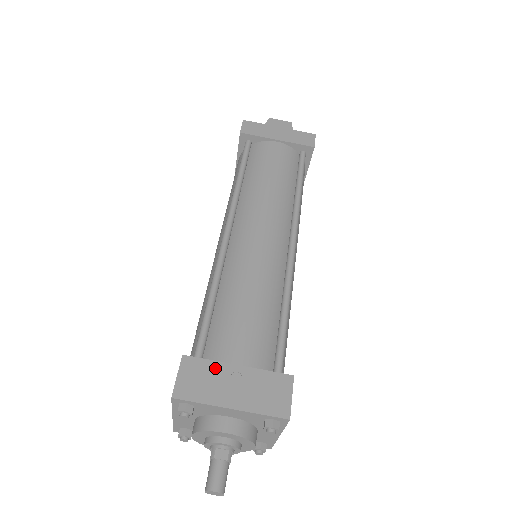
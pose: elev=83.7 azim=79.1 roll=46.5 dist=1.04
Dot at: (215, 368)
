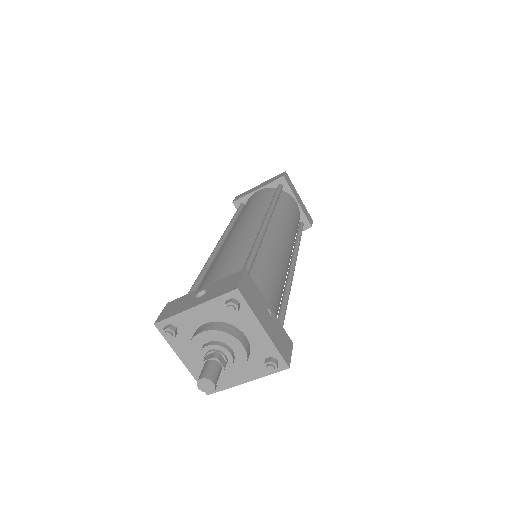
Dot at: (260, 296)
